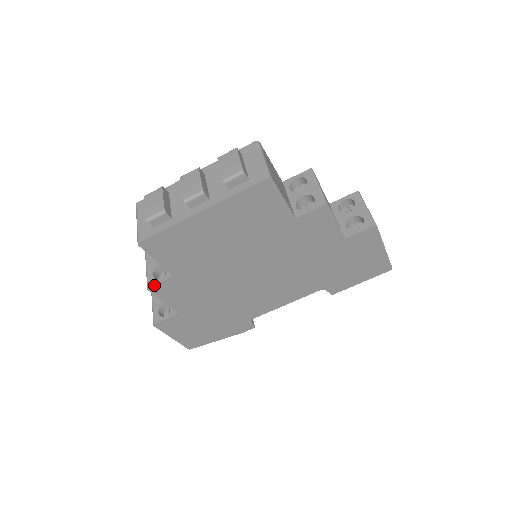
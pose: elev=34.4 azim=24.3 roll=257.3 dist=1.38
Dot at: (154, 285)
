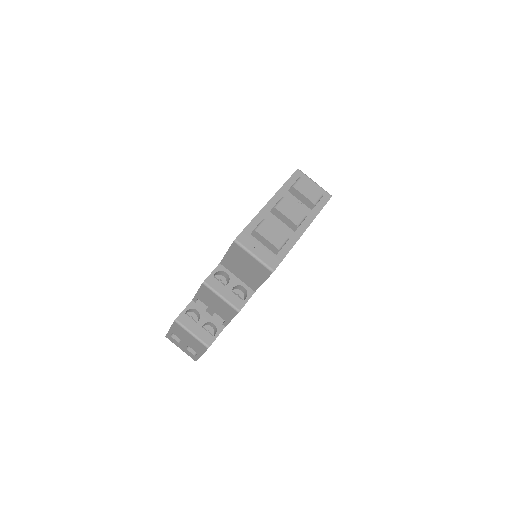
Dot at: (243, 306)
